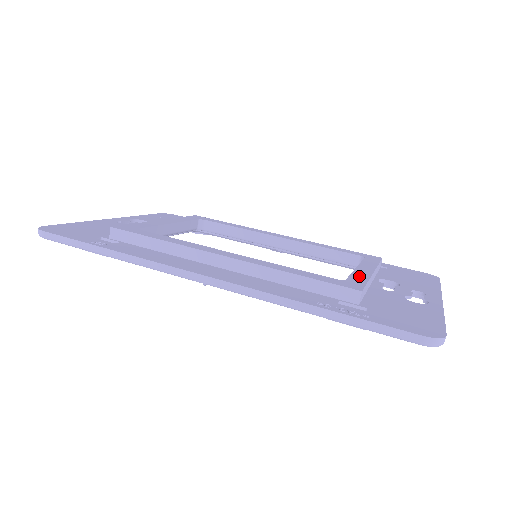
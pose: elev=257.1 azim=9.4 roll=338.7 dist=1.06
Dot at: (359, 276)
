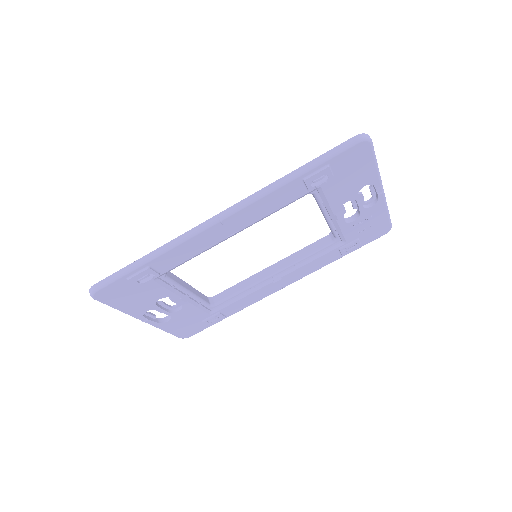
Dot at: occluded
